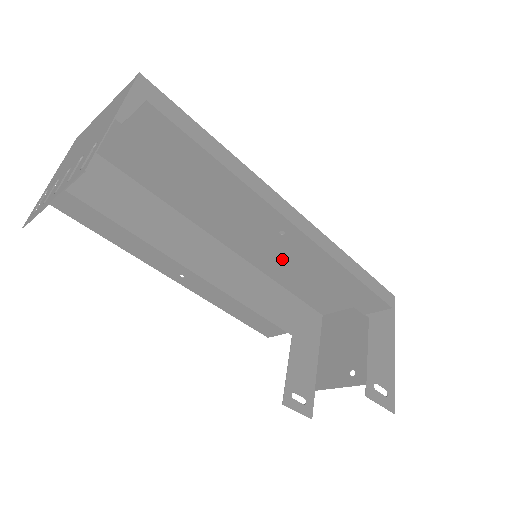
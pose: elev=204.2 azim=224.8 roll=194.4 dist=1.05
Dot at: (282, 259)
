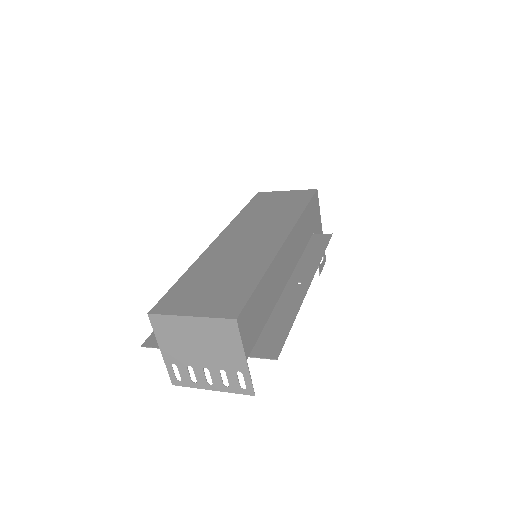
Dot at: (255, 222)
